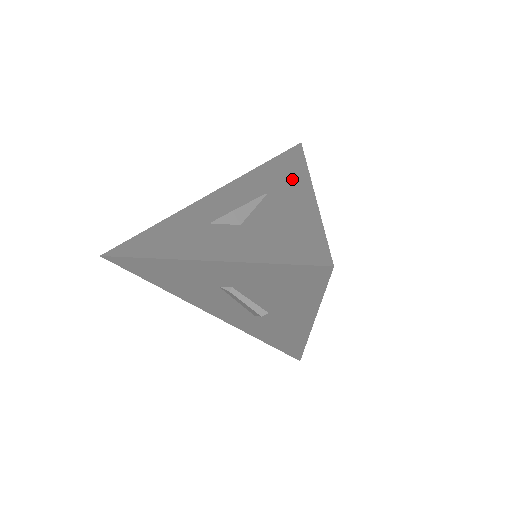
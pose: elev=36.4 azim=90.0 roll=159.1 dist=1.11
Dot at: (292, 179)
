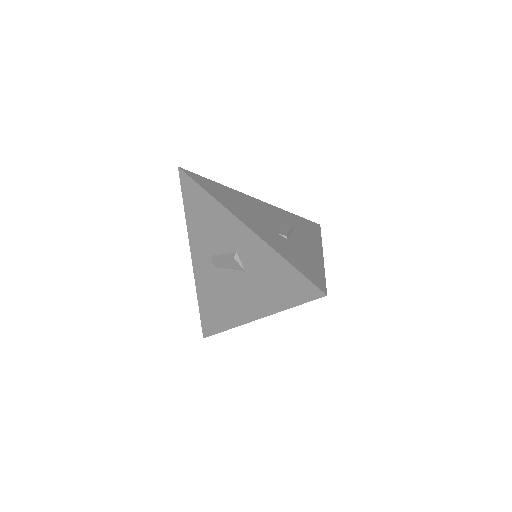
Dot at: occluded
